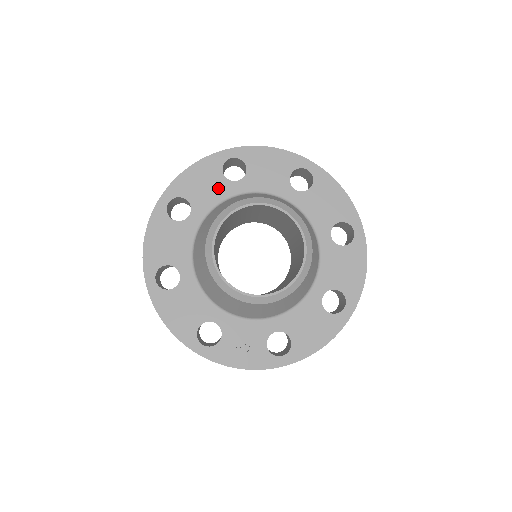
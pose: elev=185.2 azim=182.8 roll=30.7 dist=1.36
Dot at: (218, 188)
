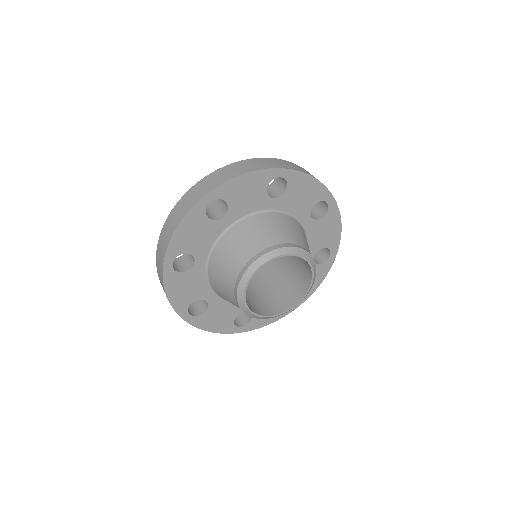
Dot at: (209, 231)
